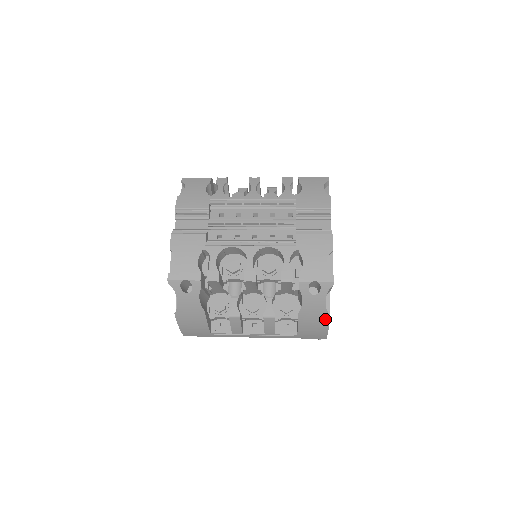
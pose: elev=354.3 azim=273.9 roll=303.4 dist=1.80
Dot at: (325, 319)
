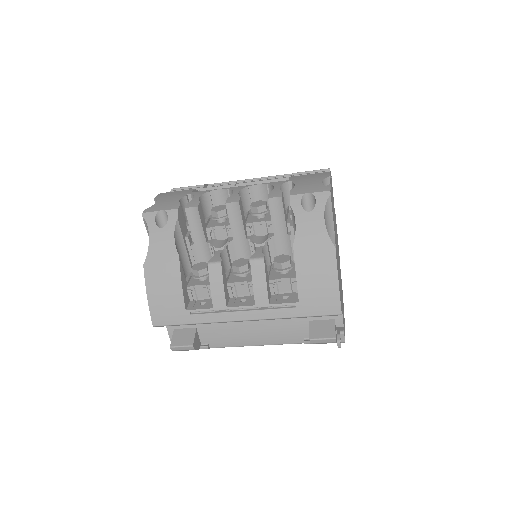
Dot at: (329, 255)
